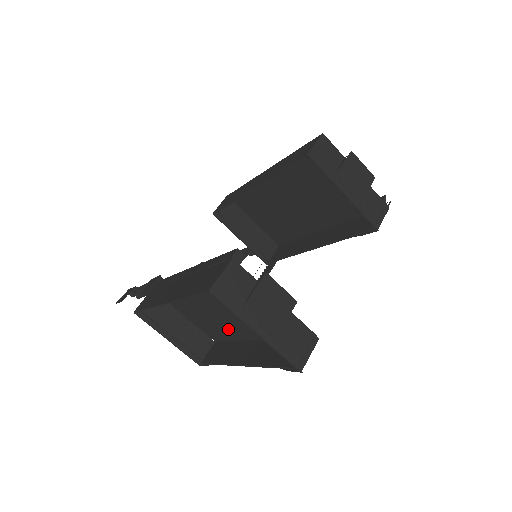
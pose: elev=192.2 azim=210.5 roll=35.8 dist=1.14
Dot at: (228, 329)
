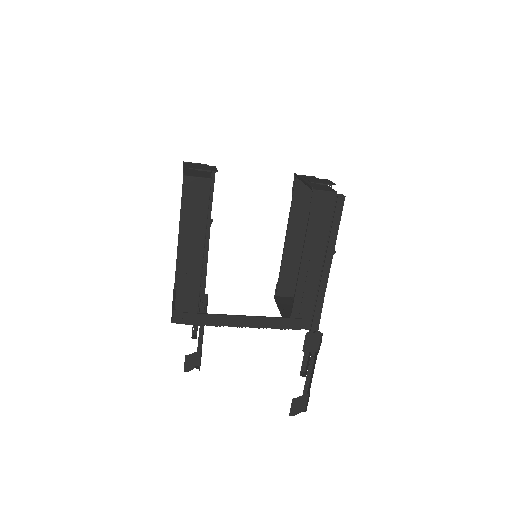
Dot at: occluded
